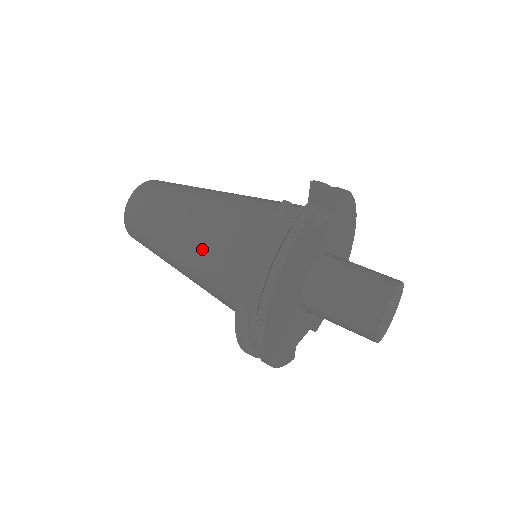
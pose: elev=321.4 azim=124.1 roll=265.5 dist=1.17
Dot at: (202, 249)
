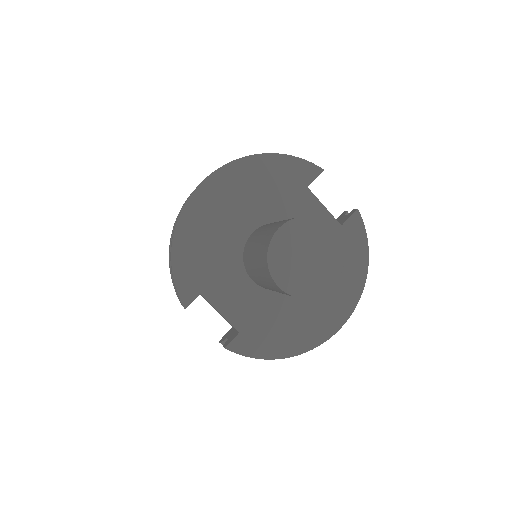
Dot at: occluded
